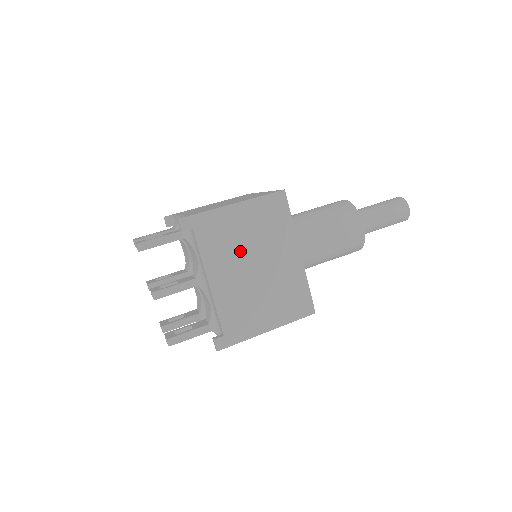
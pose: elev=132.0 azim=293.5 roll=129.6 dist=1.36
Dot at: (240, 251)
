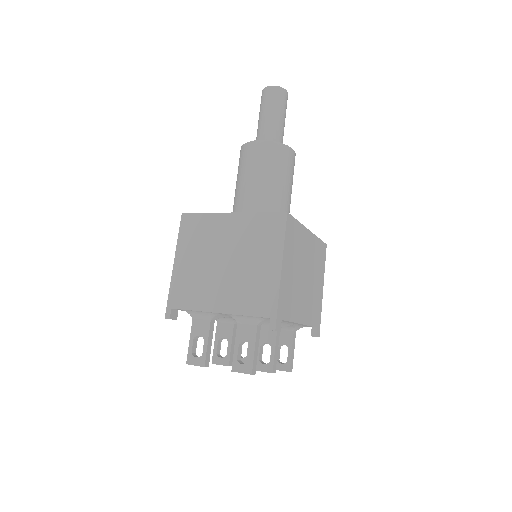
Dot at: (298, 284)
